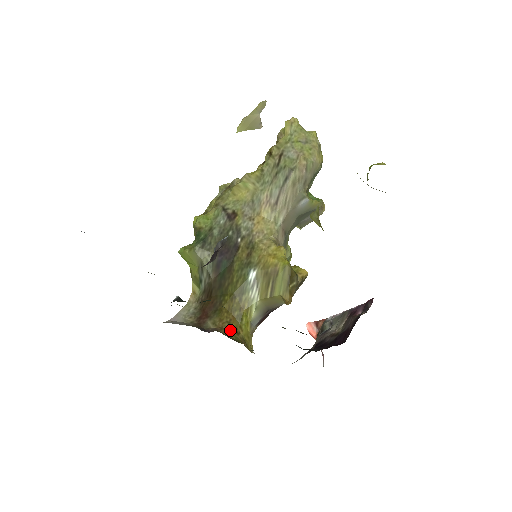
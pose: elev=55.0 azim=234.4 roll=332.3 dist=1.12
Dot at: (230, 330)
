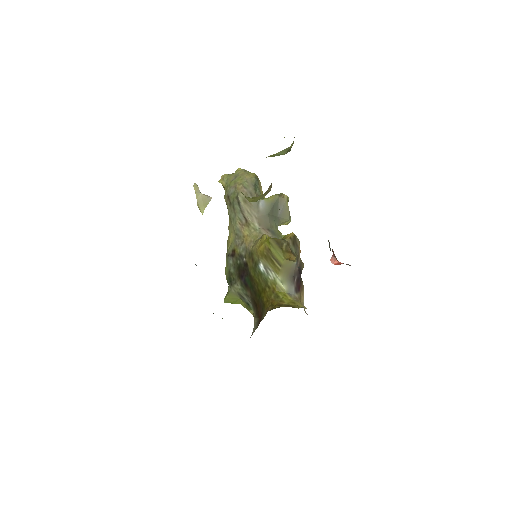
Dot at: (273, 308)
